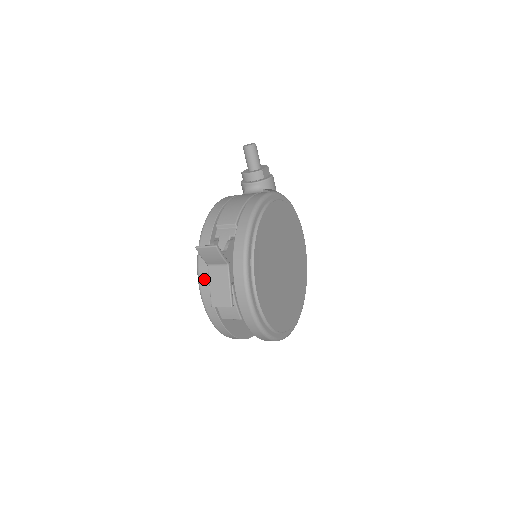
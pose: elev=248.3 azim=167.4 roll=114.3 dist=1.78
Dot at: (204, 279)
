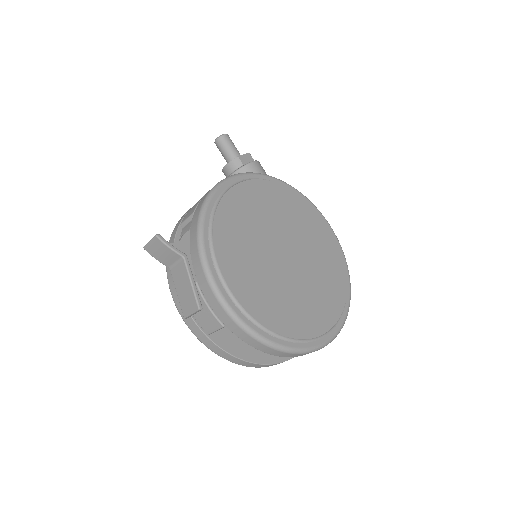
Dot at: (174, 288)
